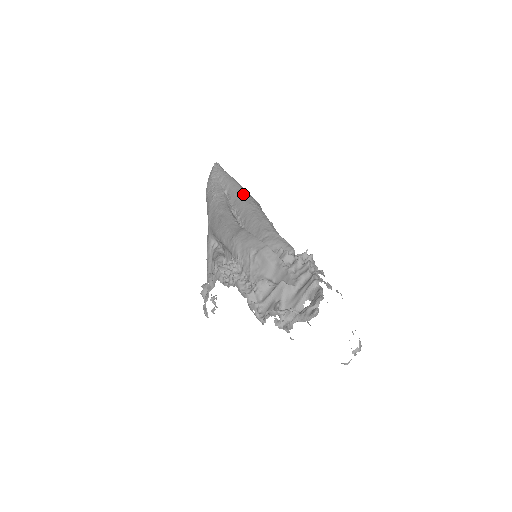
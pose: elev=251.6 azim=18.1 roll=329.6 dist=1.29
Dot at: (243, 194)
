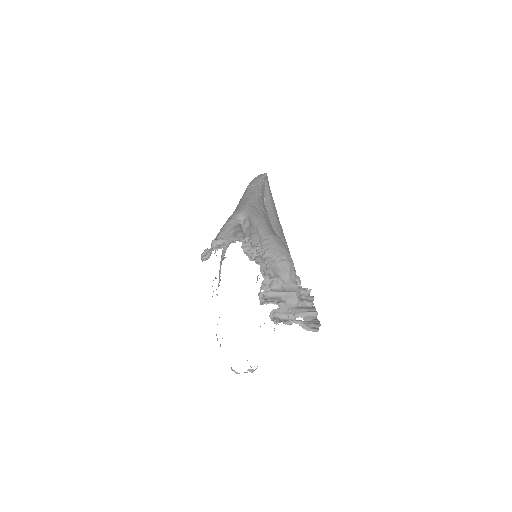
Dot at: occluded
